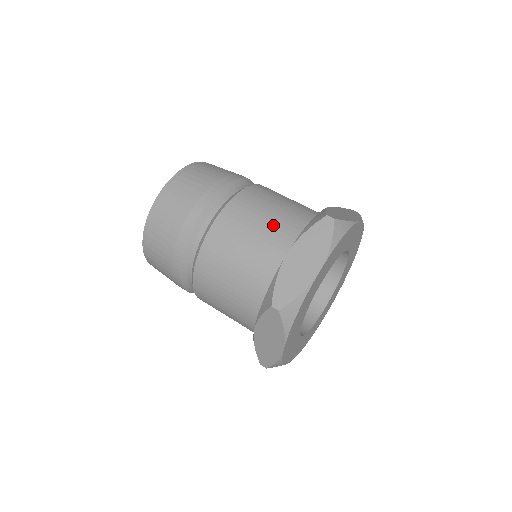
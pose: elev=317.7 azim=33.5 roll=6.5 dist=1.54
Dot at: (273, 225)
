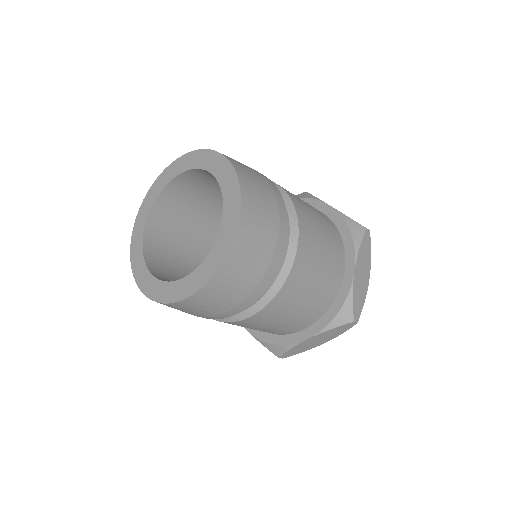
Dot at: (329, 242)
